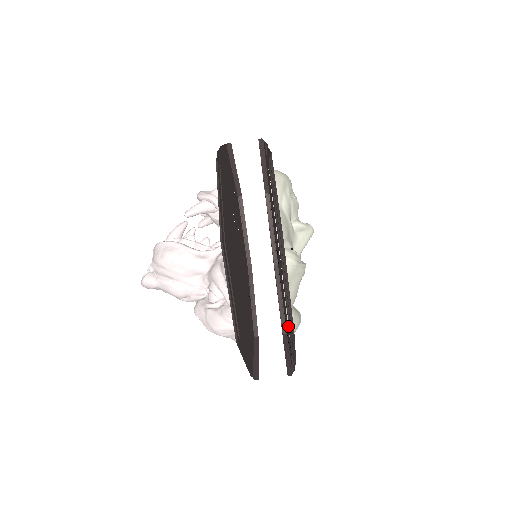
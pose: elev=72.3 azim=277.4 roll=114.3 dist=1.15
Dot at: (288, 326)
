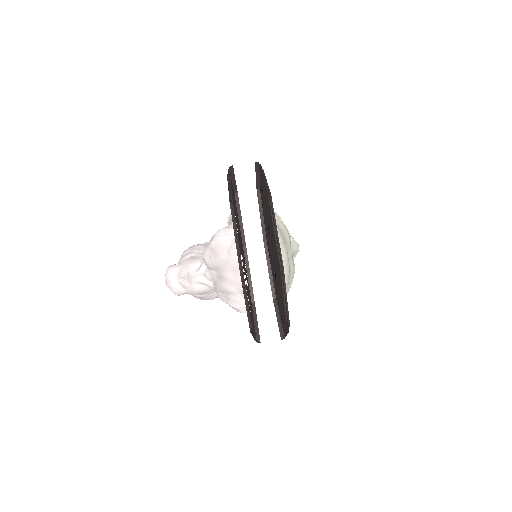
Dot at: occluded
